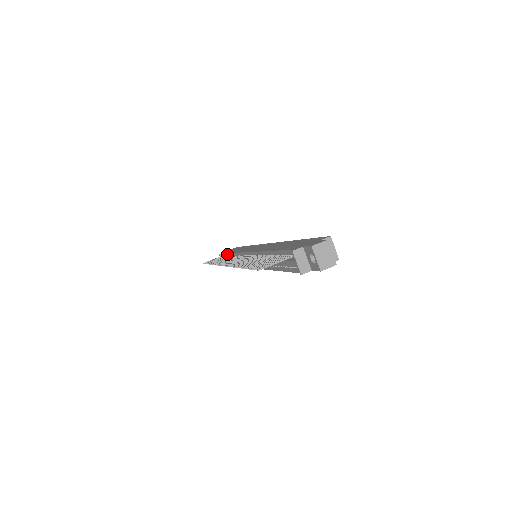
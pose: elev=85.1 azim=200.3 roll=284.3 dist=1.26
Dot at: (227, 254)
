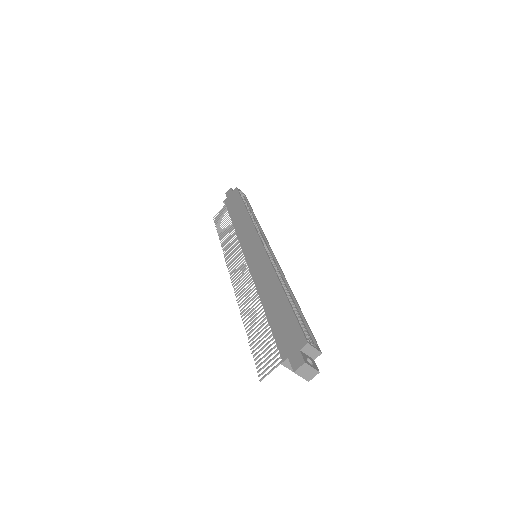
Dot at: (230, 217)
